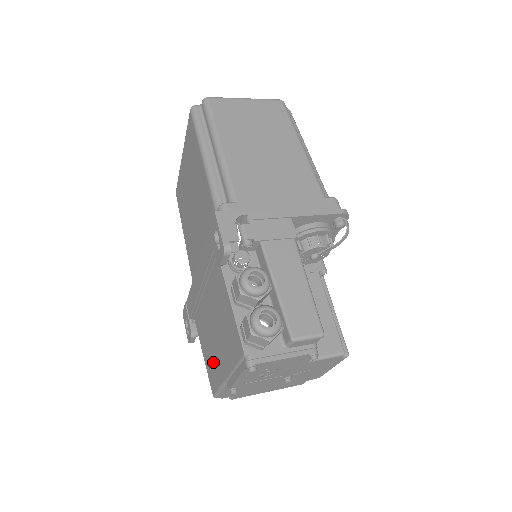
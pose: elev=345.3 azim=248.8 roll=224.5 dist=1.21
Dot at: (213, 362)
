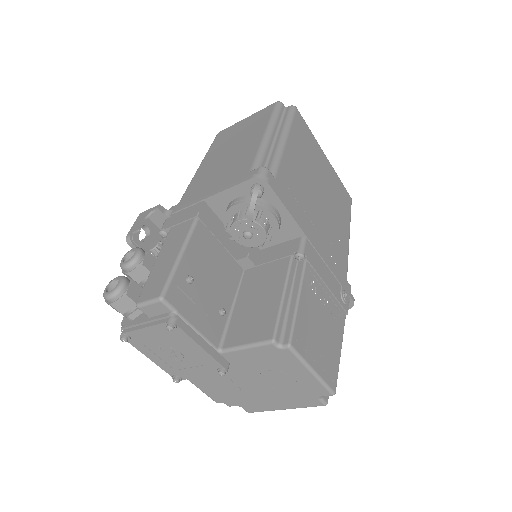
Dot at: occluded
